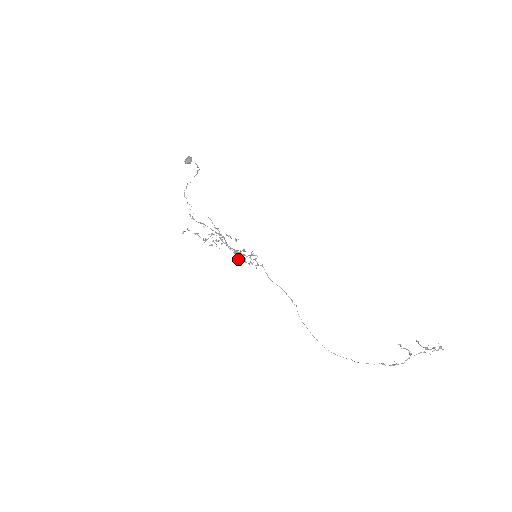
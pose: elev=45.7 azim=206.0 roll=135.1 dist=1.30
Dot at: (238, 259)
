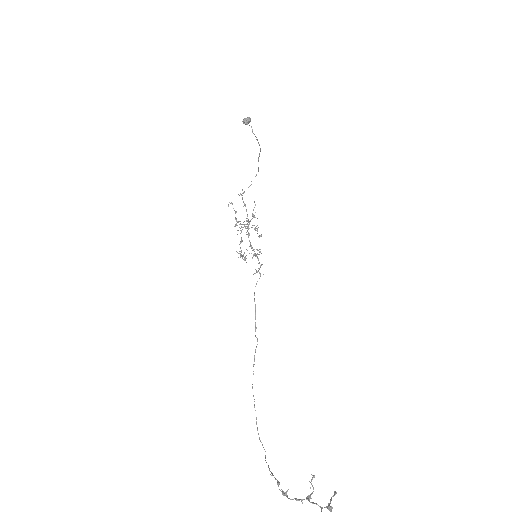
Dot at: (244, 252)
